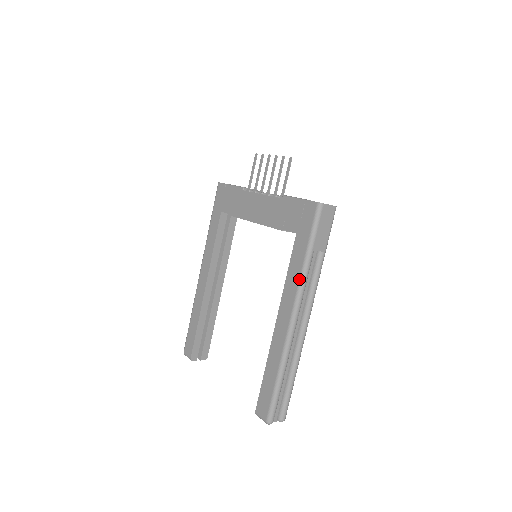
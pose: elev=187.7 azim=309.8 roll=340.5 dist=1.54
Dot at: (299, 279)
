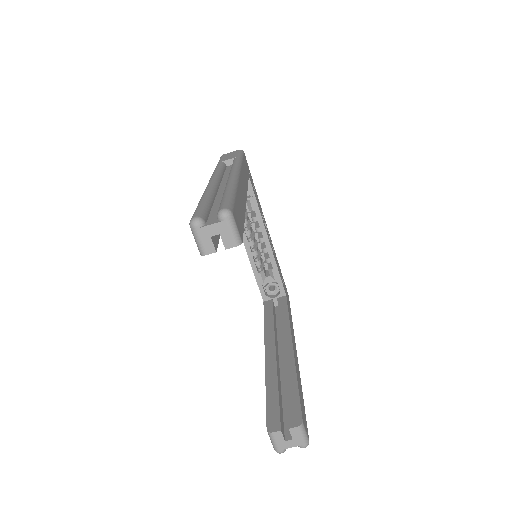
Dot at: occluded
